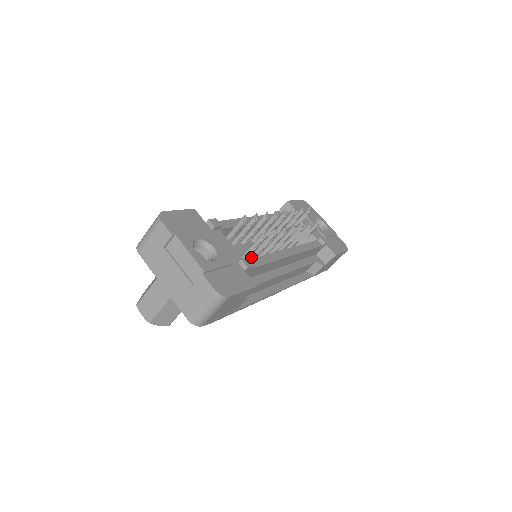
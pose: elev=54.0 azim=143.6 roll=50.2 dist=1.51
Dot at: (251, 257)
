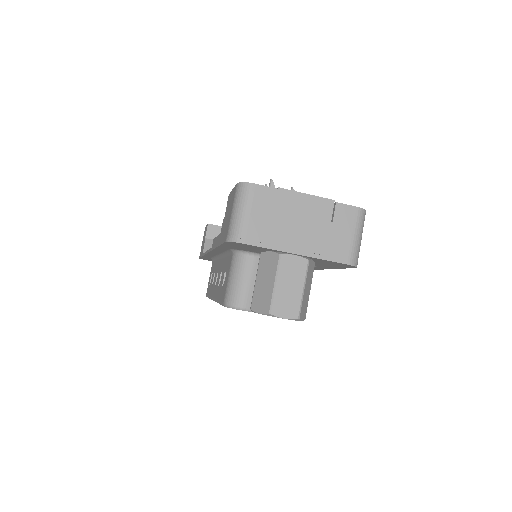
Dot at: occluded
